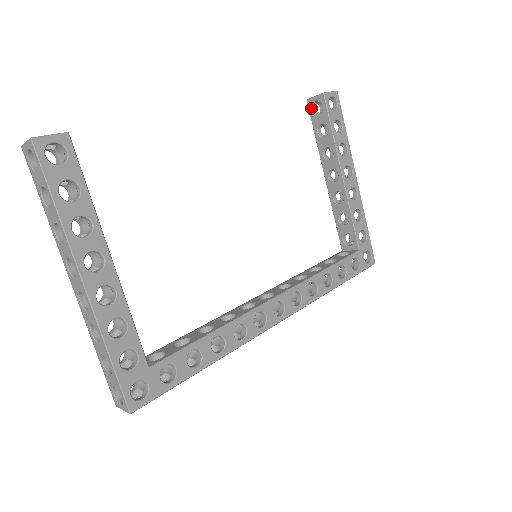
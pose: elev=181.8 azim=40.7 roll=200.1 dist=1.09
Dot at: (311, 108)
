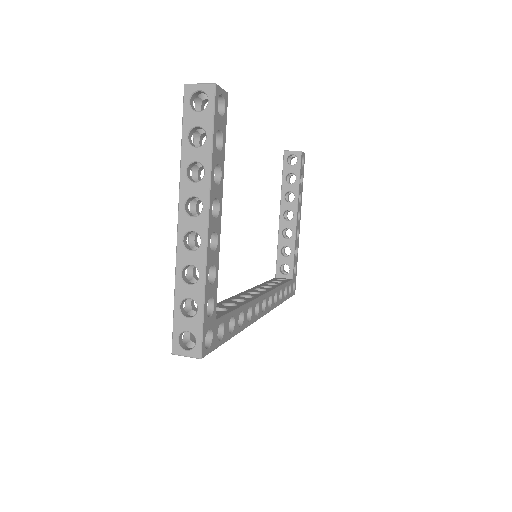
Dot at: (286, 158)
